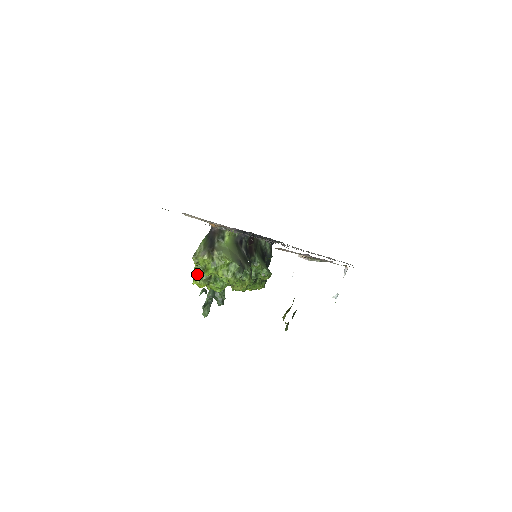
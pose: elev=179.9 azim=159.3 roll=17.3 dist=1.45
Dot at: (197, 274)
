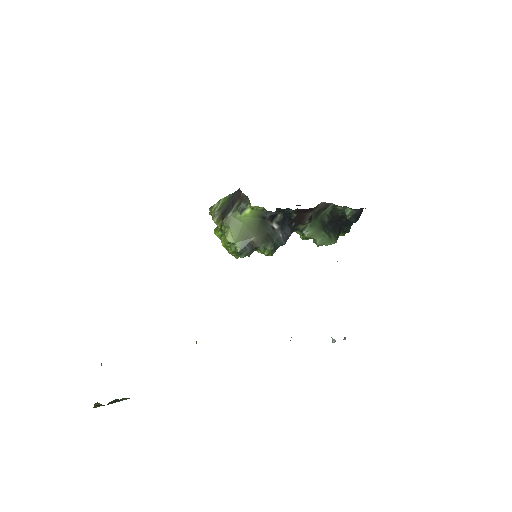
Dot at: occluded
